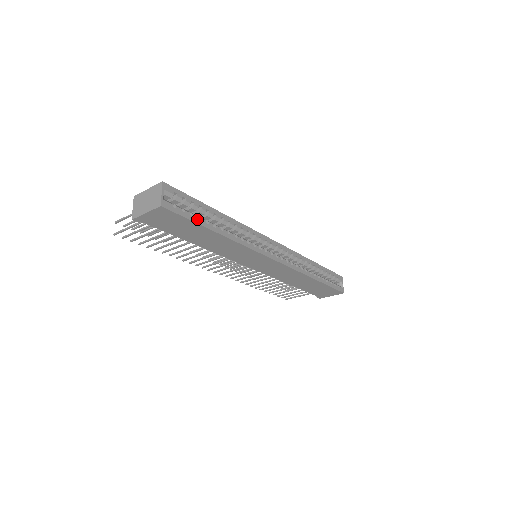
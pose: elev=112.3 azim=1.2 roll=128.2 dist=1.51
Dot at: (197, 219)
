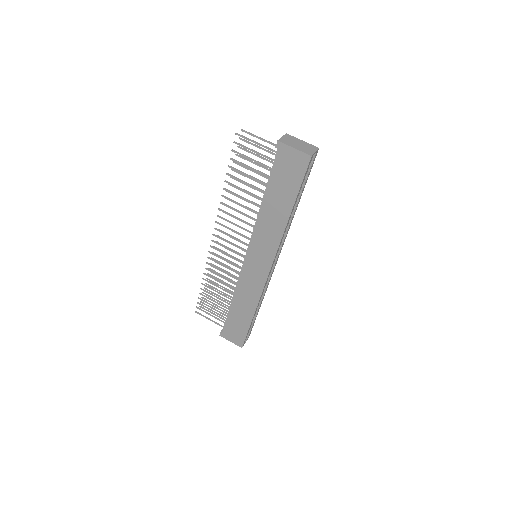
Dot at: (300, 189)
